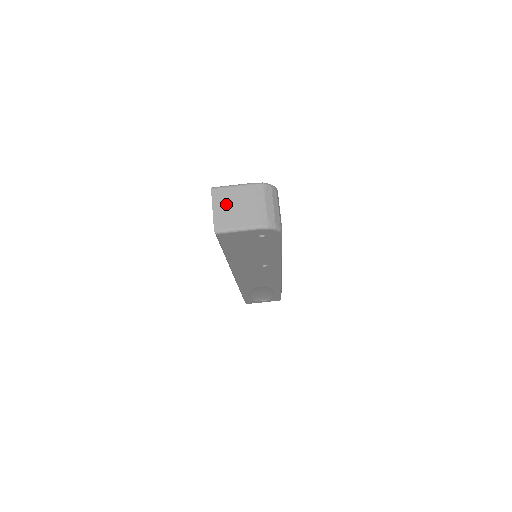
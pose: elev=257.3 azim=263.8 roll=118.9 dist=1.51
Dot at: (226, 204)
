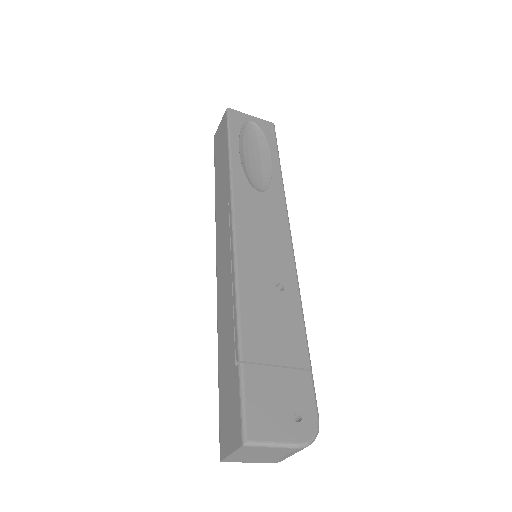
Dot at: (250, 454)
